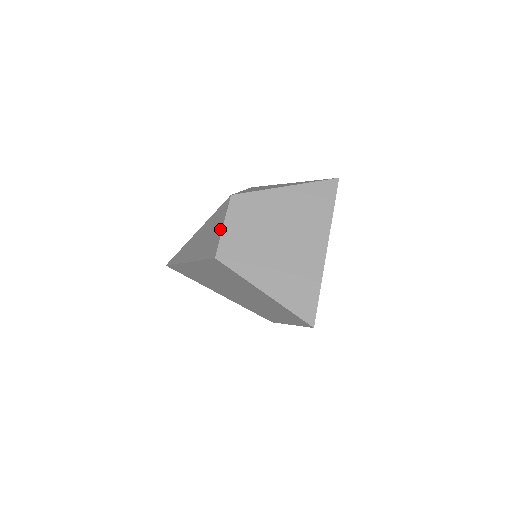
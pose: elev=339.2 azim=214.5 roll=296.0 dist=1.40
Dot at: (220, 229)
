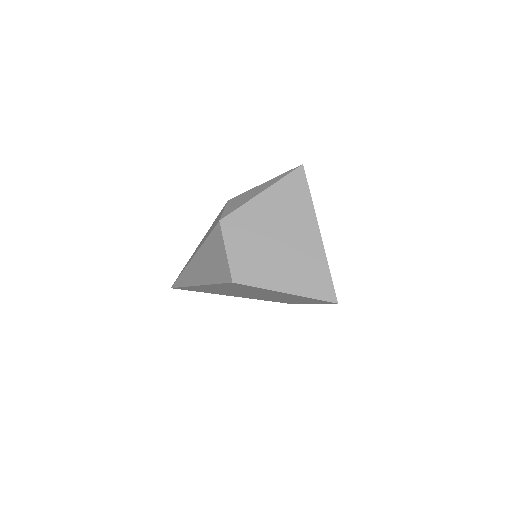
Dot at: (224, 255)
